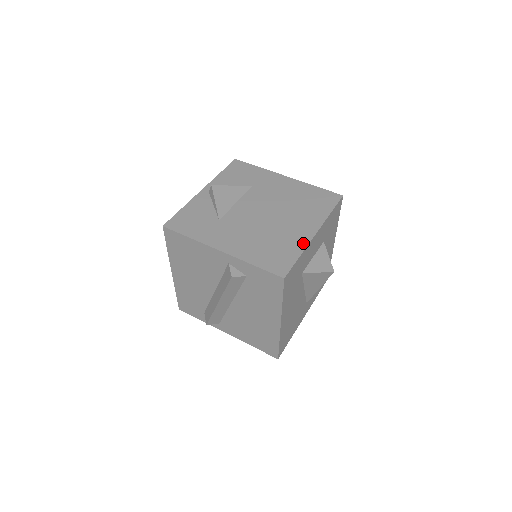
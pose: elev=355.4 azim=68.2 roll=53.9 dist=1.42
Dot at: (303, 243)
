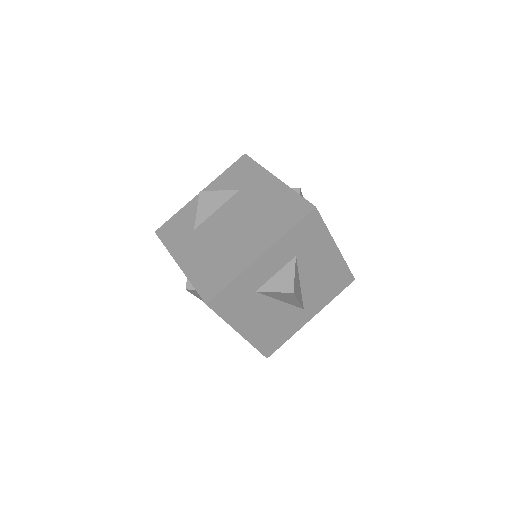
Dot at: (243, 266)
